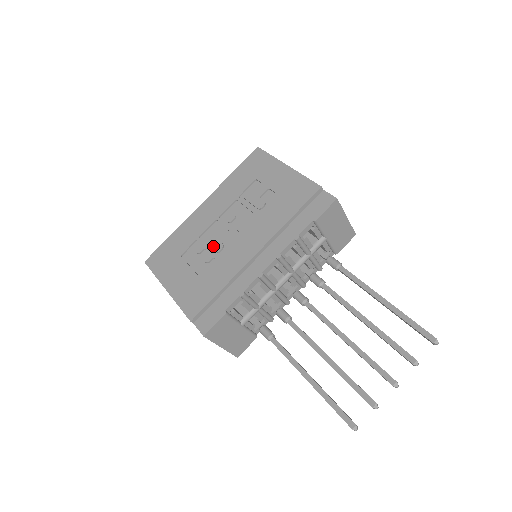
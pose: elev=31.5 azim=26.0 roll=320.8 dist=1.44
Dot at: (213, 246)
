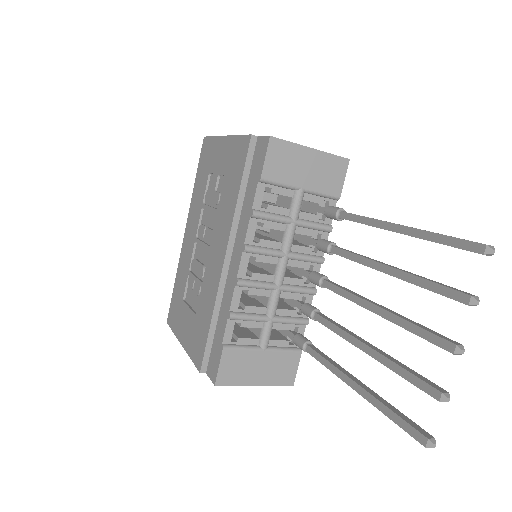
Dot at: (198, 273)
